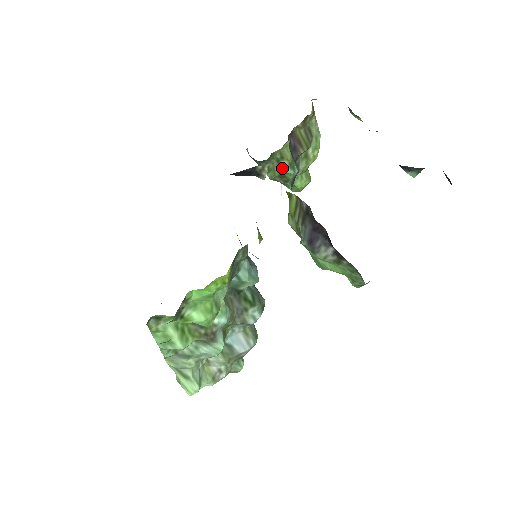
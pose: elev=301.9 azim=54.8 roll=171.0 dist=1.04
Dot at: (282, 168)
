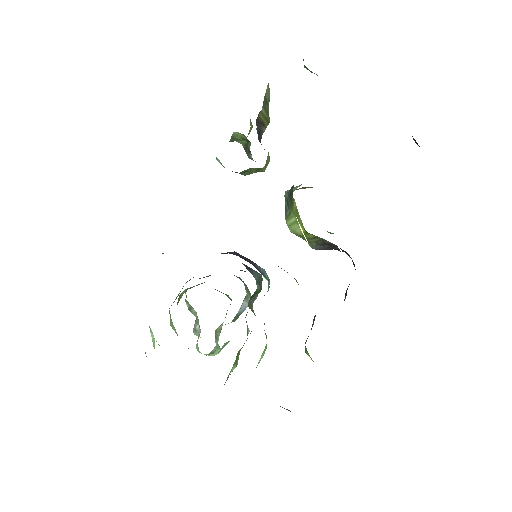
Dot at: (262, 170)
